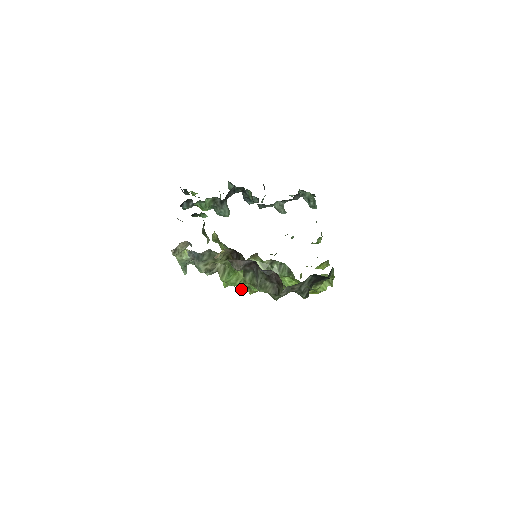
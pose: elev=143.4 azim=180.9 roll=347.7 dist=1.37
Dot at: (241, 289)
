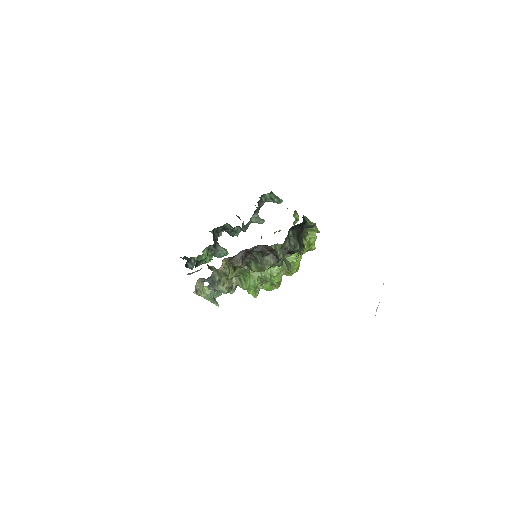
Dot at: occluded
